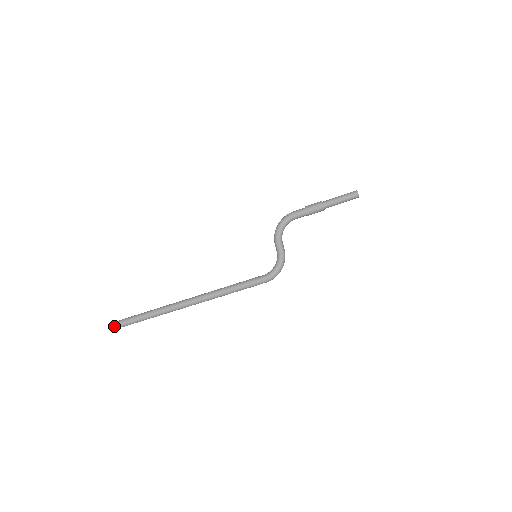
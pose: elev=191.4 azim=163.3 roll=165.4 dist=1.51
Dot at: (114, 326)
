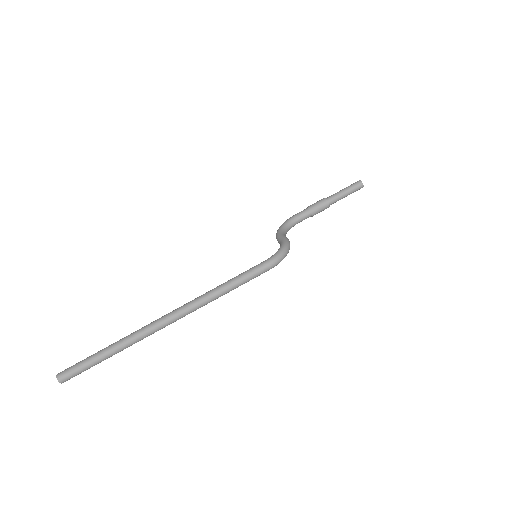
Dot at: (63, 372)
